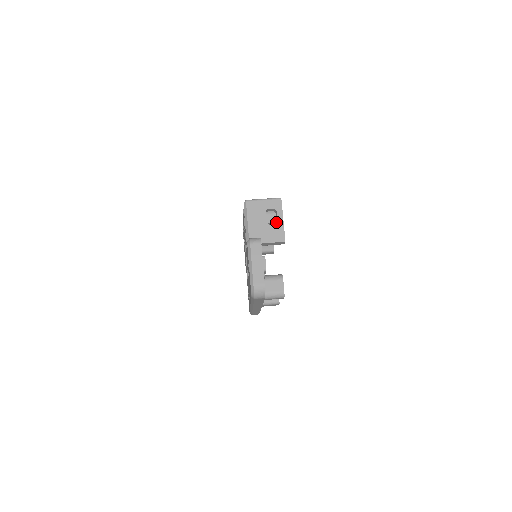
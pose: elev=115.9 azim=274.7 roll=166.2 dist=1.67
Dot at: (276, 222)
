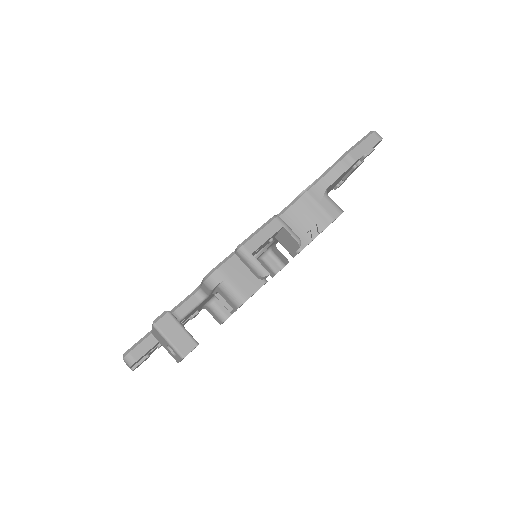
Dot at: (234, 309)
